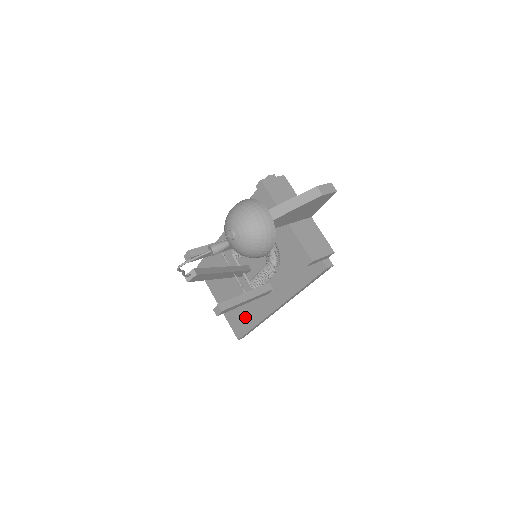
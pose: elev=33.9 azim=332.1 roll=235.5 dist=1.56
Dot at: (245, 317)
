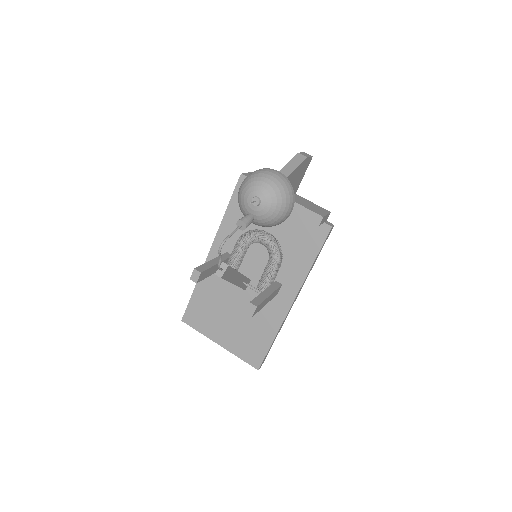
Dot at: (259, 337)
